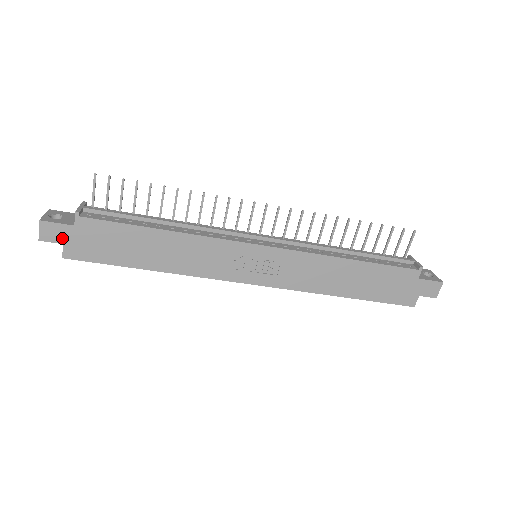
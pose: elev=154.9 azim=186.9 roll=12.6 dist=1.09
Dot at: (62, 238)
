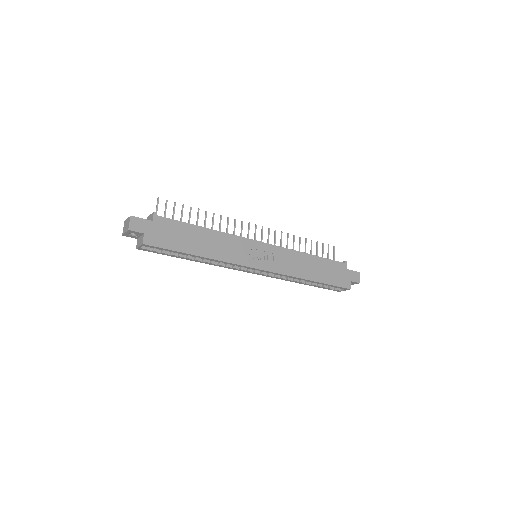
Dot at: (144, 229)
